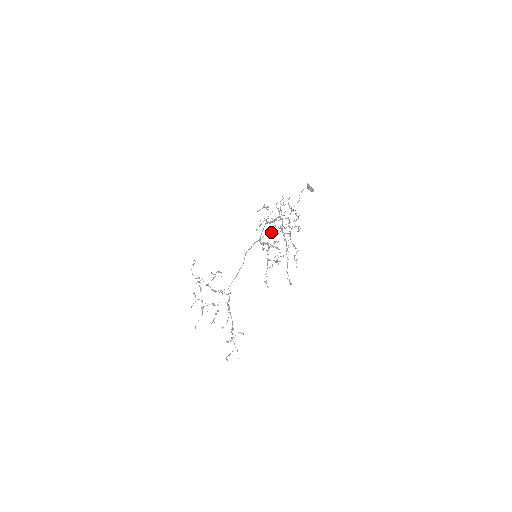
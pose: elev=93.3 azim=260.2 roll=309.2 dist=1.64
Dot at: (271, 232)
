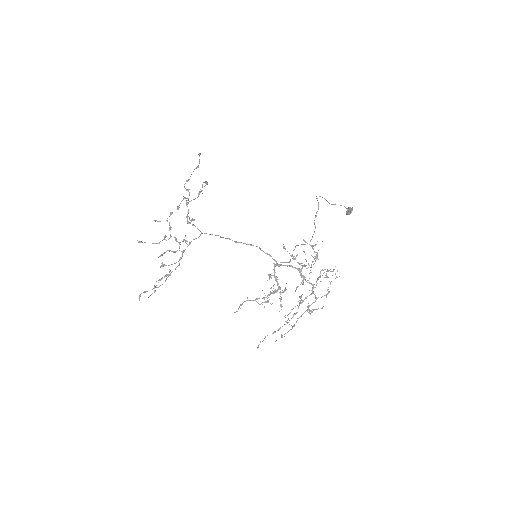
Dot at: occluded
